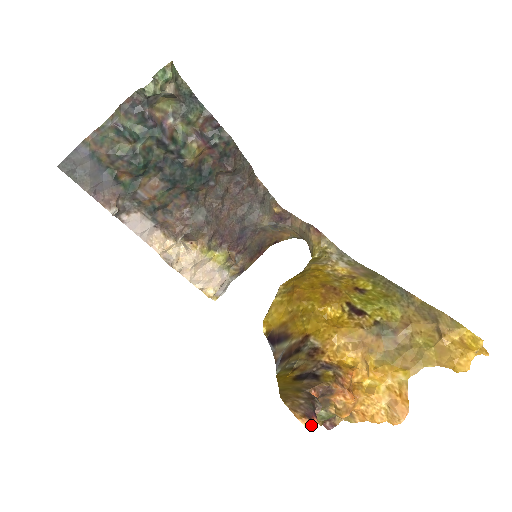
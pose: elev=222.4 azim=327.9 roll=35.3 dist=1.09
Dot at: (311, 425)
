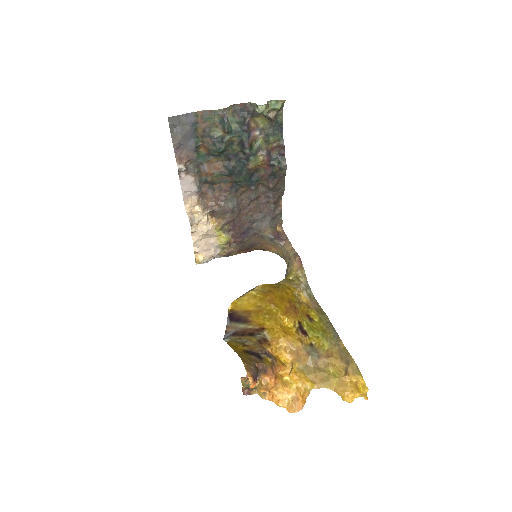
Dot at: (253, 384)
